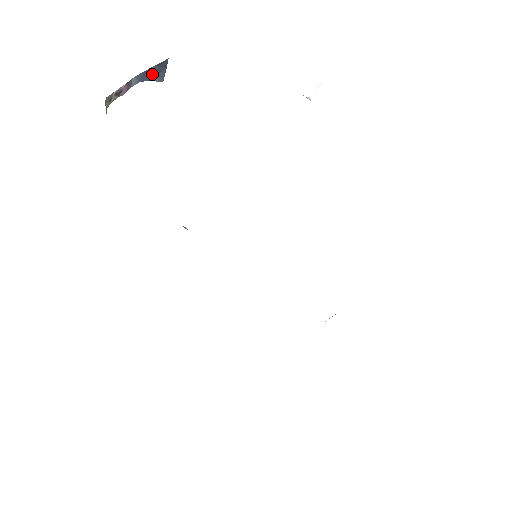
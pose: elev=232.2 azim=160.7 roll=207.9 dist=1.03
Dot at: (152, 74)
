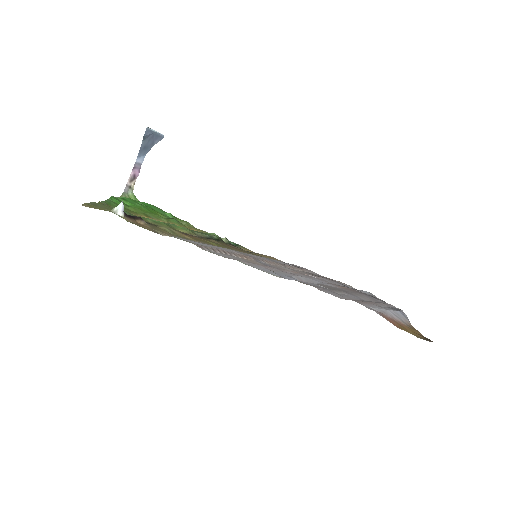
Dot at: (149, 144)
